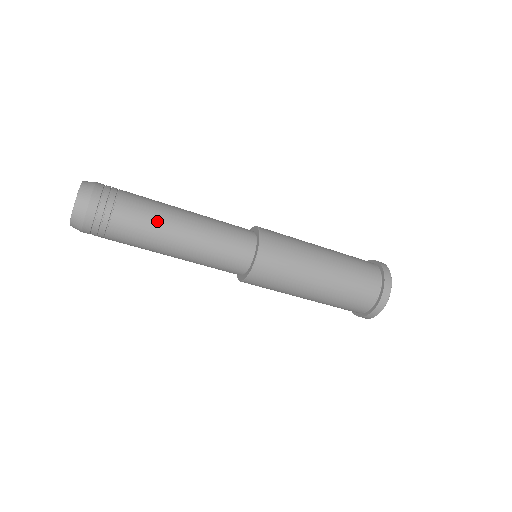
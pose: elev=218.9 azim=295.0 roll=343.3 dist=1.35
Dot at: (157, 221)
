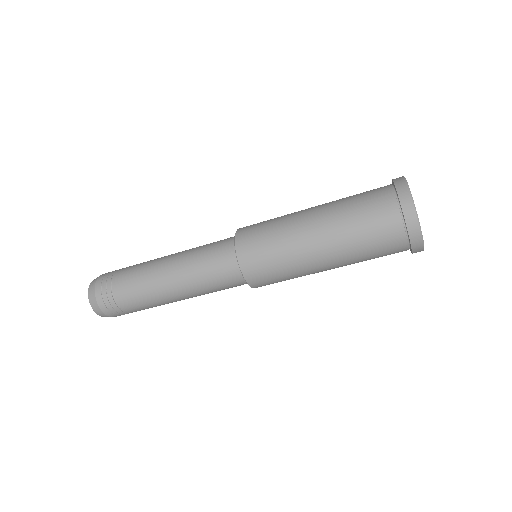
Dot at: (146, 268)
